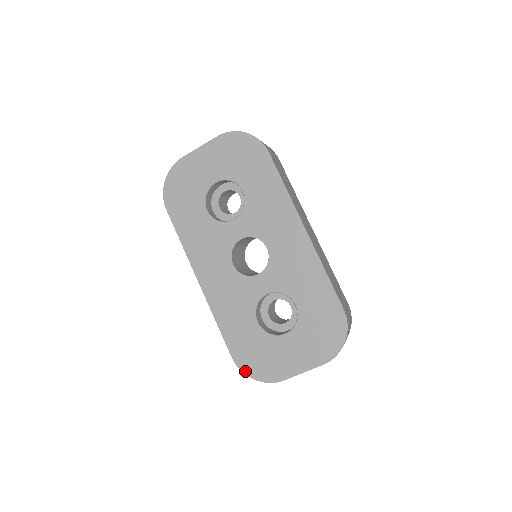
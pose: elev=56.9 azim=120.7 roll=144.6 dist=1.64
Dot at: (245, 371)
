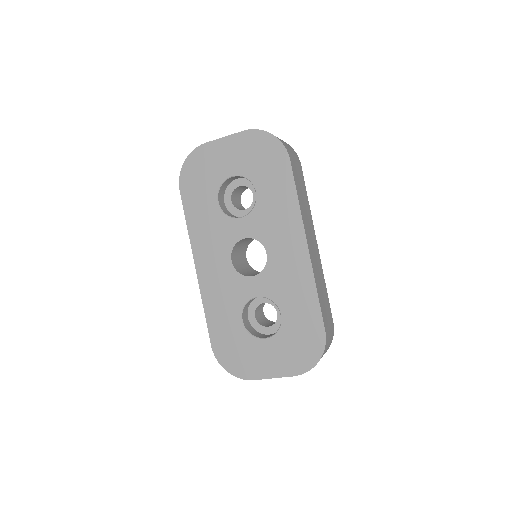
Dot at: (221, 362)
